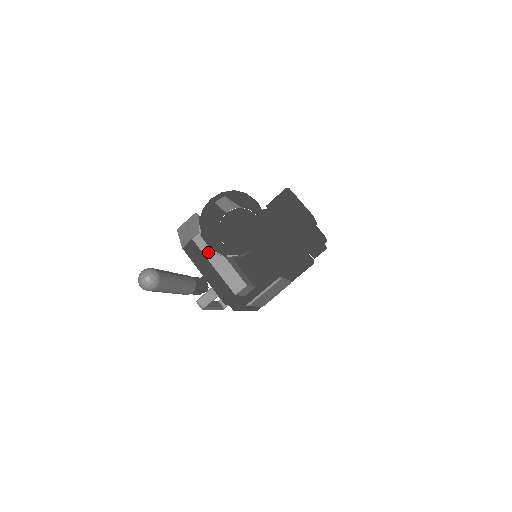
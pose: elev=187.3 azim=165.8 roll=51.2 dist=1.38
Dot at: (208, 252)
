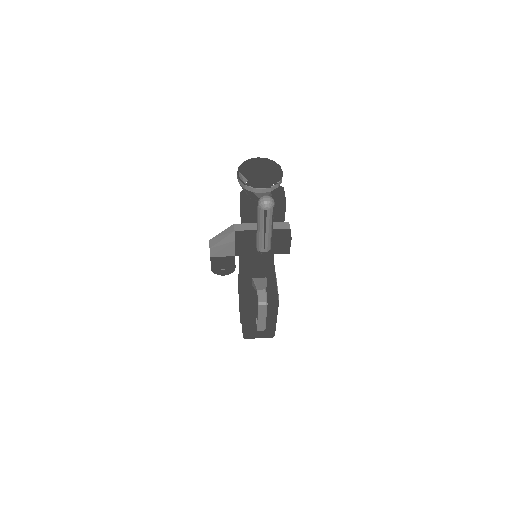
Dot at: (251, 228)
